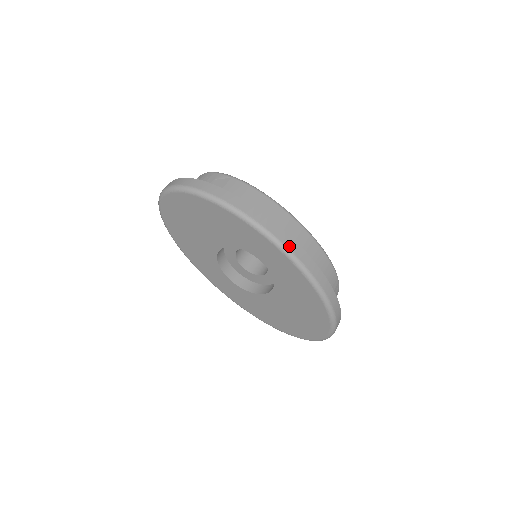
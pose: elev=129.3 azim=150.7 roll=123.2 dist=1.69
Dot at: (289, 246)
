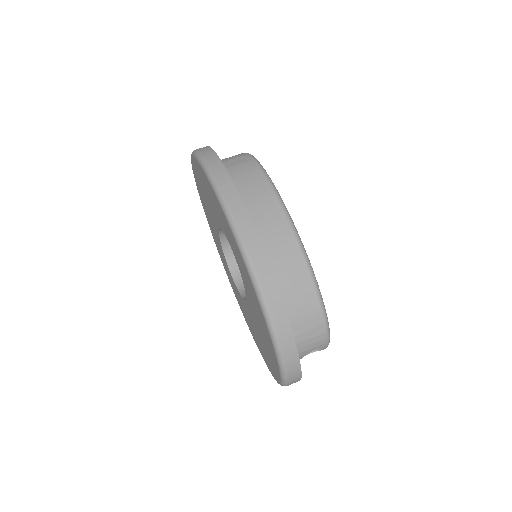
Dot at: (245, 237)
